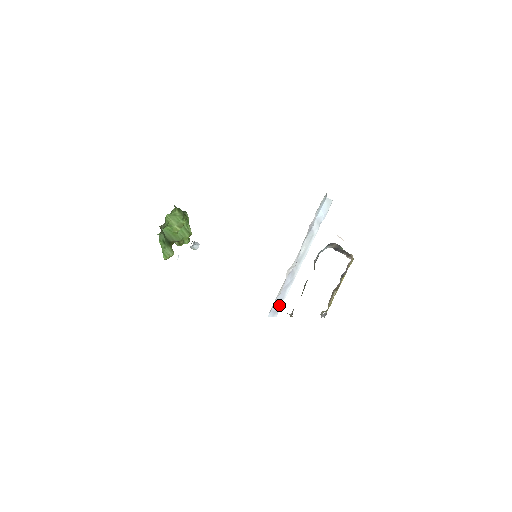
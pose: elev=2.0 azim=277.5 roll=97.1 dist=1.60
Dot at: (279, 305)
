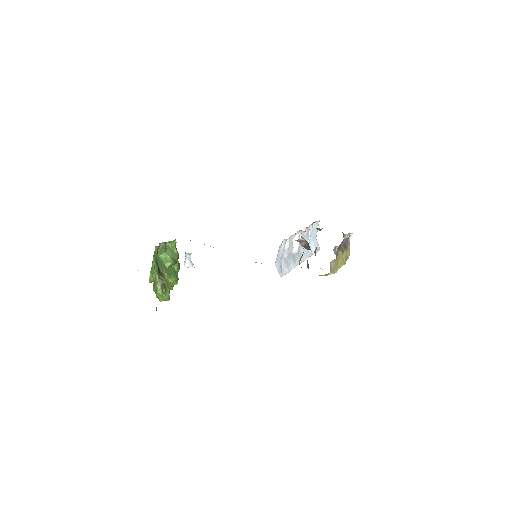
Dot at: (283, 271)
